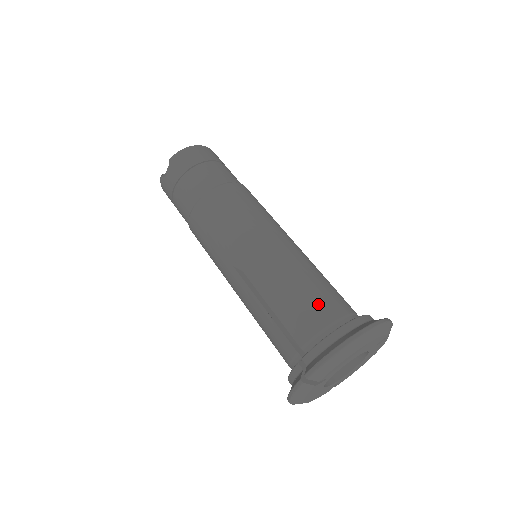
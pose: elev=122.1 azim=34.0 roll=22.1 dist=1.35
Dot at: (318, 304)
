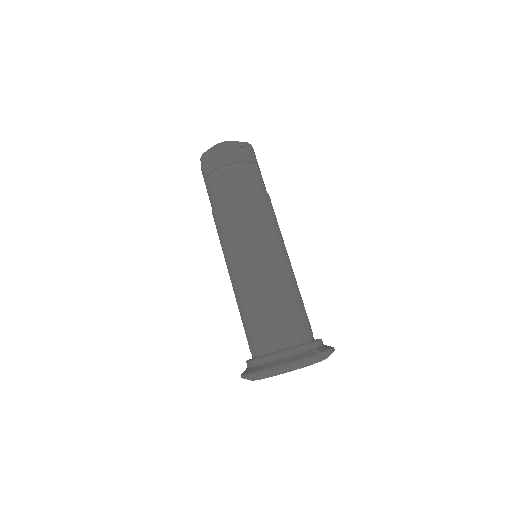
Dot at: (263, 329)
